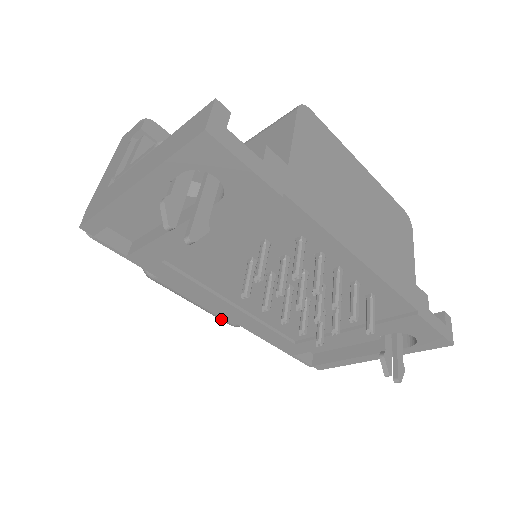
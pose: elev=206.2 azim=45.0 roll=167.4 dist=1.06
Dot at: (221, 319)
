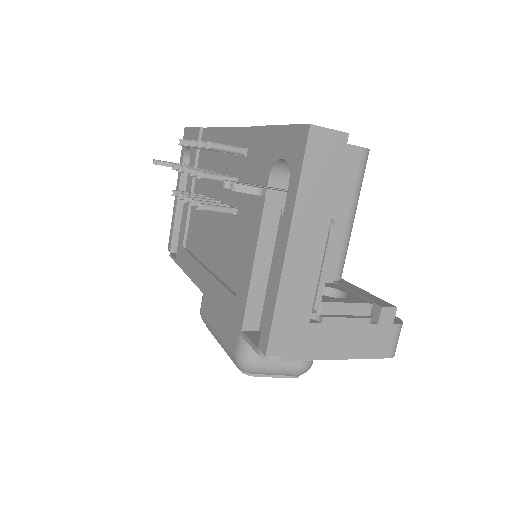
Dot at: (229, 351)
